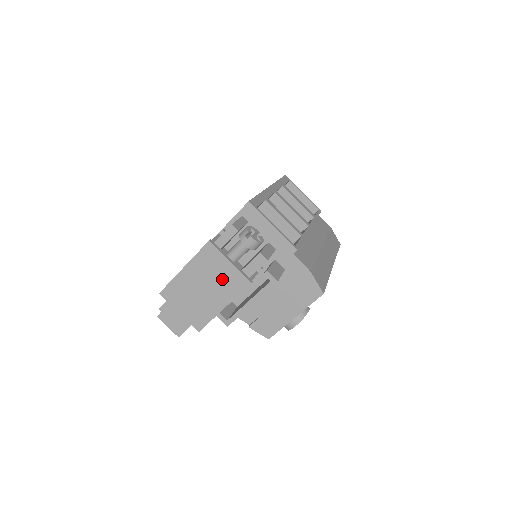
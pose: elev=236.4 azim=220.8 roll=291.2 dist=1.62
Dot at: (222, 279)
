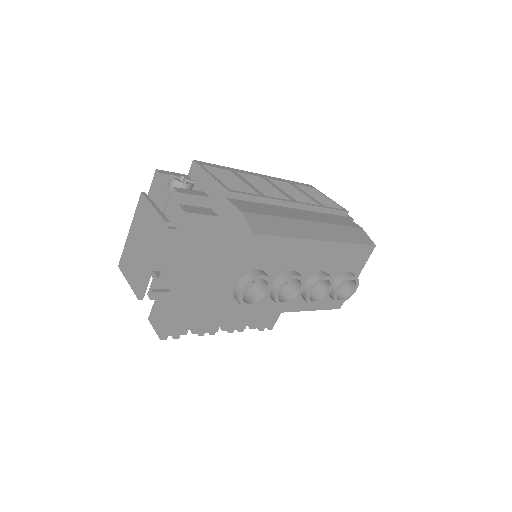
Dot at: (149, 228)
